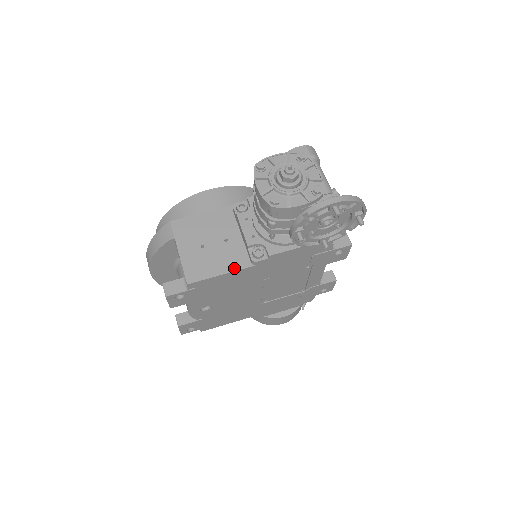
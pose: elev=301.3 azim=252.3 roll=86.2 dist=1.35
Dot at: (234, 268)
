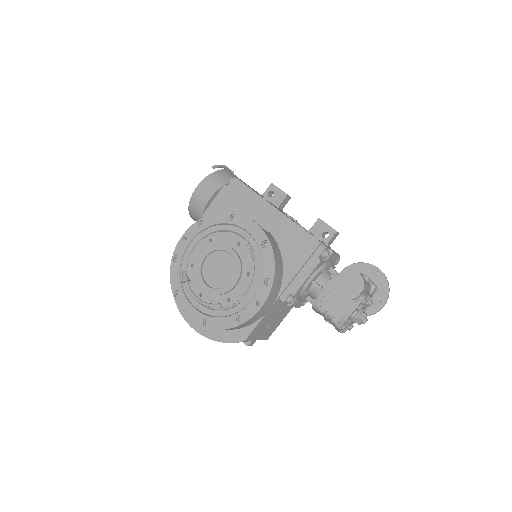
Dot at: occluded
